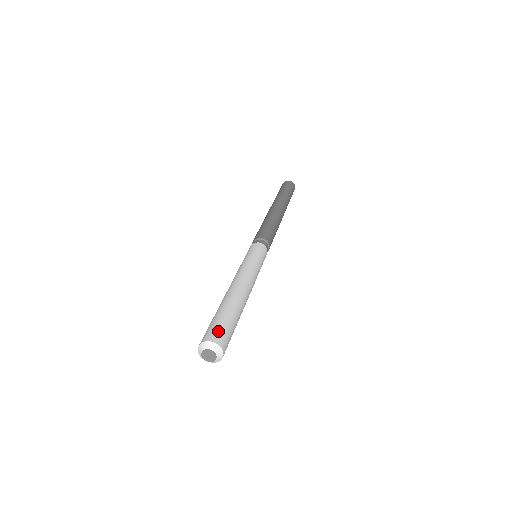
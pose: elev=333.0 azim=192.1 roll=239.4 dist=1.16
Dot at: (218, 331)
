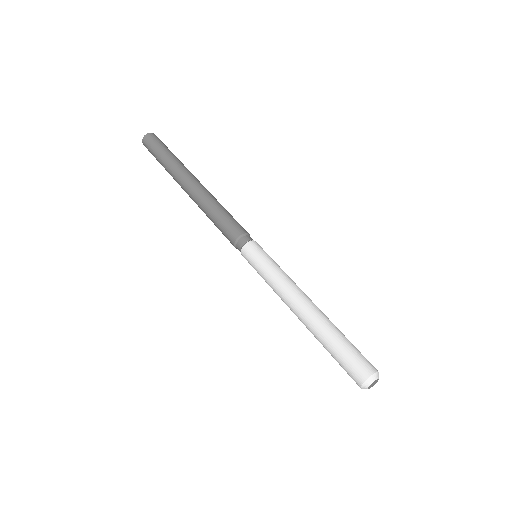
Dot at: (356, 366)
